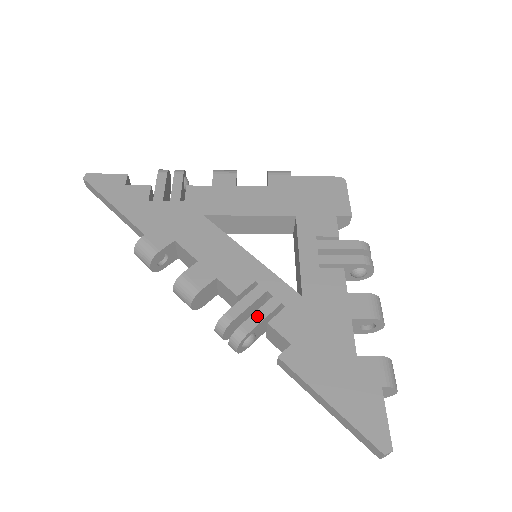
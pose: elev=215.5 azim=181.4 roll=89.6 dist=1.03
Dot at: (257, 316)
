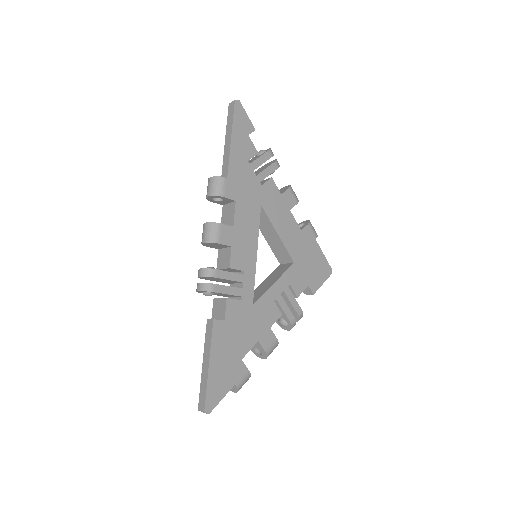
Dot at: (227, 289)
